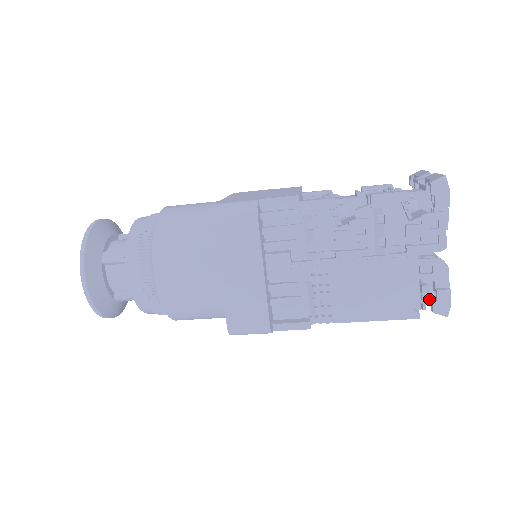
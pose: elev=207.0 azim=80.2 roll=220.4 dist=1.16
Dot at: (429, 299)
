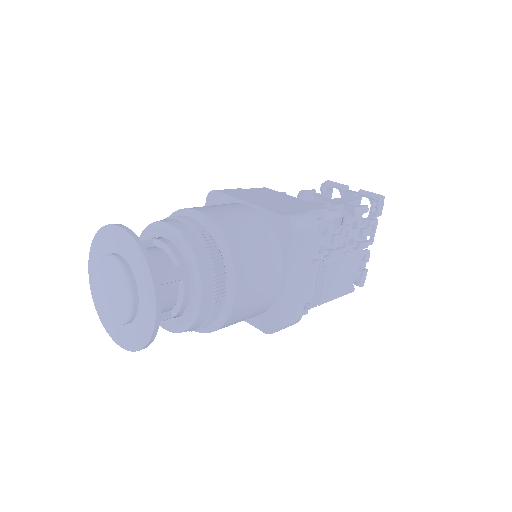
Dot at: occluded
